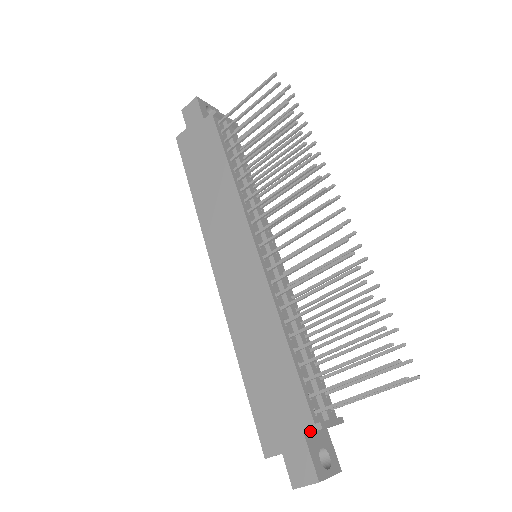
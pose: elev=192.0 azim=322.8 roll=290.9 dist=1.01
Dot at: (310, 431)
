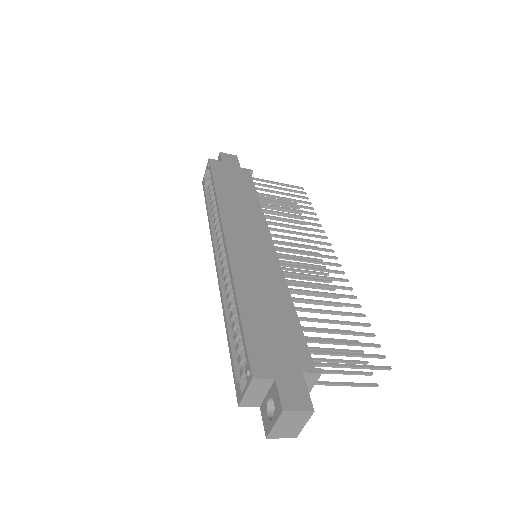
Dot at: (310, 371)
